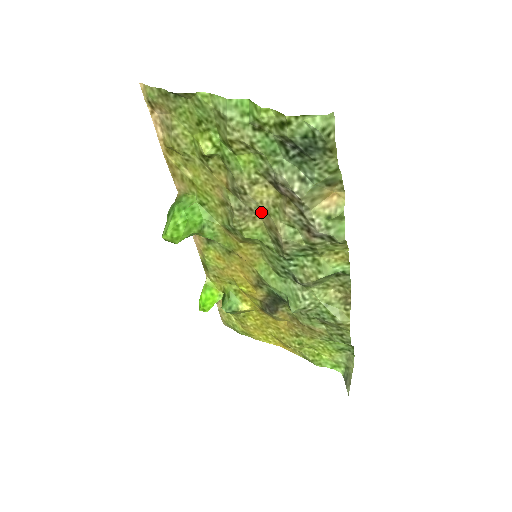
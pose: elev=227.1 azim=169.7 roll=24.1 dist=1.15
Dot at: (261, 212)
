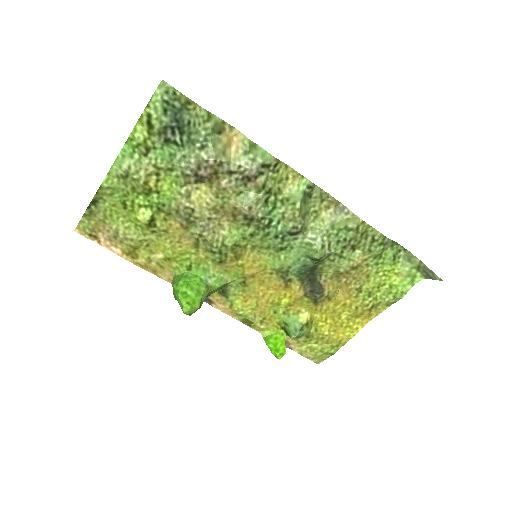
Dot at: (217, 213)
